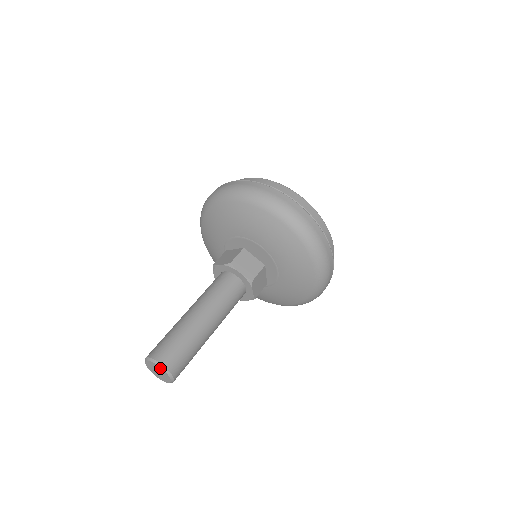
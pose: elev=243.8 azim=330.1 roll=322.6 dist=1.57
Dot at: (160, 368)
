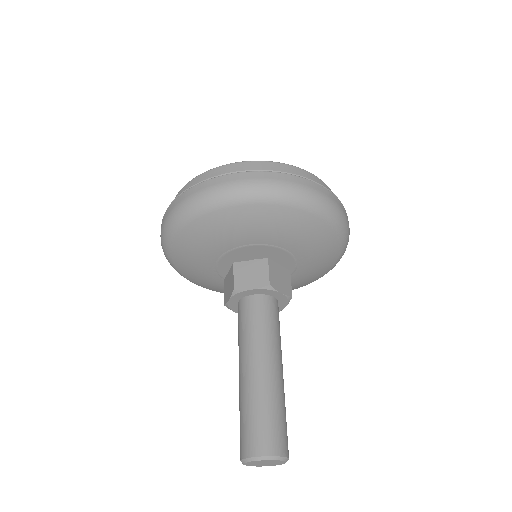
Dot at: (279, 461)
